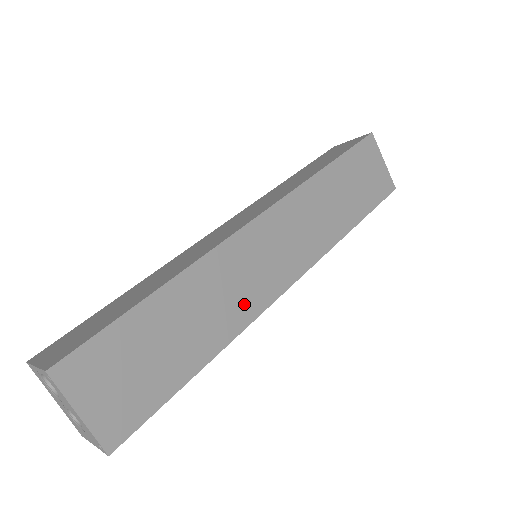
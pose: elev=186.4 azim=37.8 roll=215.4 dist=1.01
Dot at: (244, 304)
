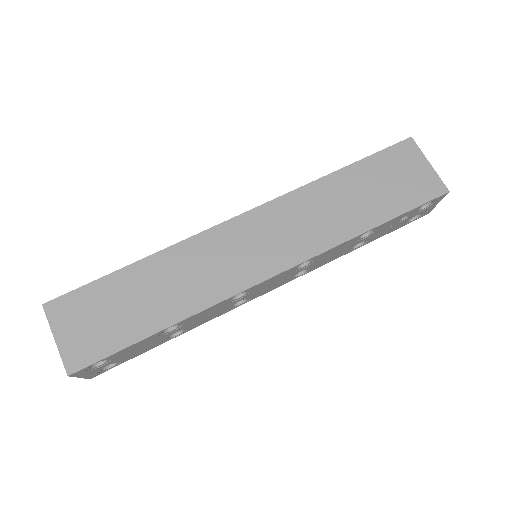
Dot at: (212, 286)
